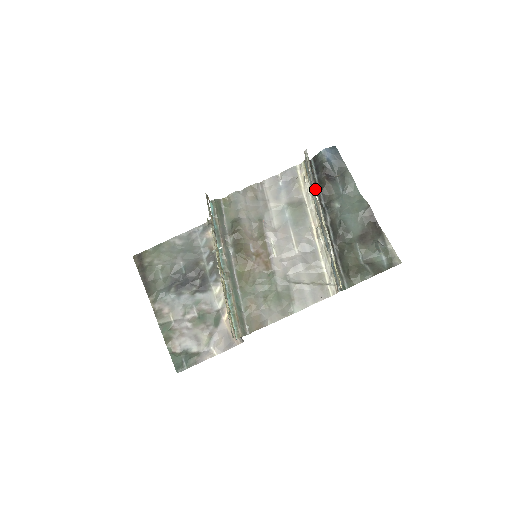
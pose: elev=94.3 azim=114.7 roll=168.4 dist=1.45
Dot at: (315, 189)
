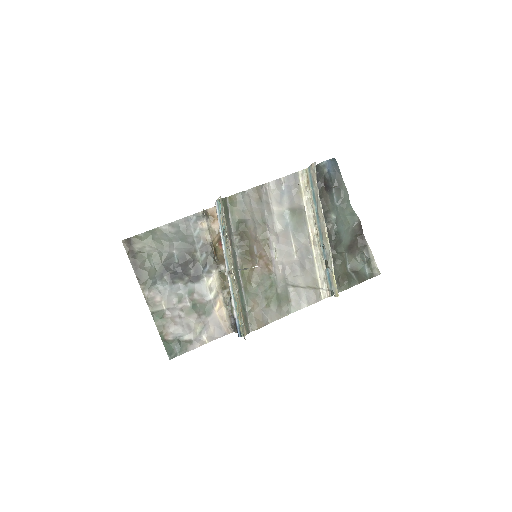
Dot at: occluded
